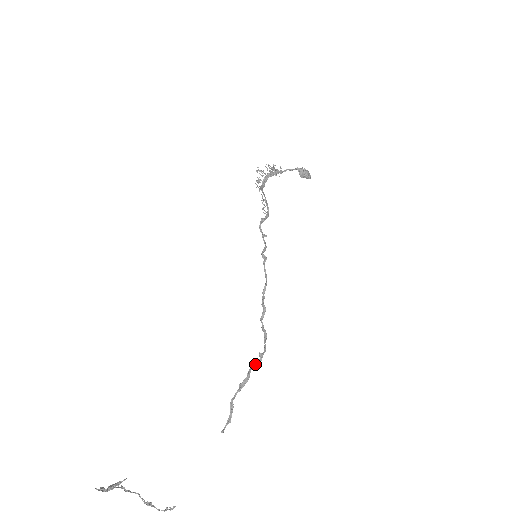
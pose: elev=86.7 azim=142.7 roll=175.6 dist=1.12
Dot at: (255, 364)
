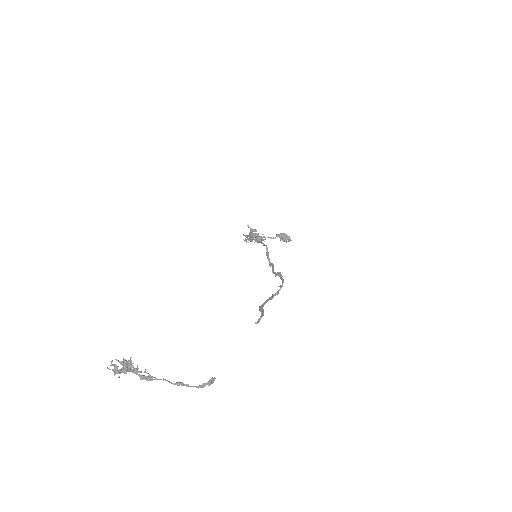
Dot at: (277, 291)
